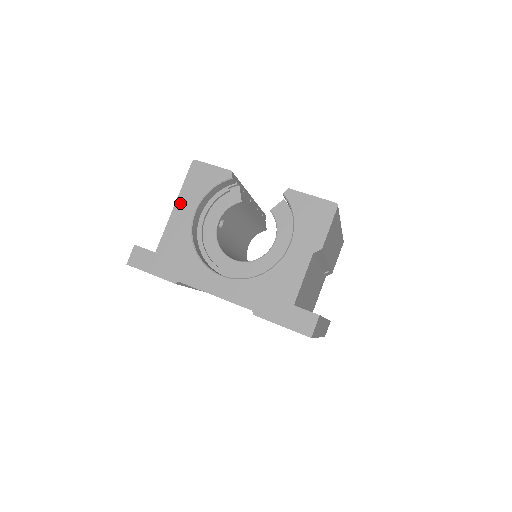
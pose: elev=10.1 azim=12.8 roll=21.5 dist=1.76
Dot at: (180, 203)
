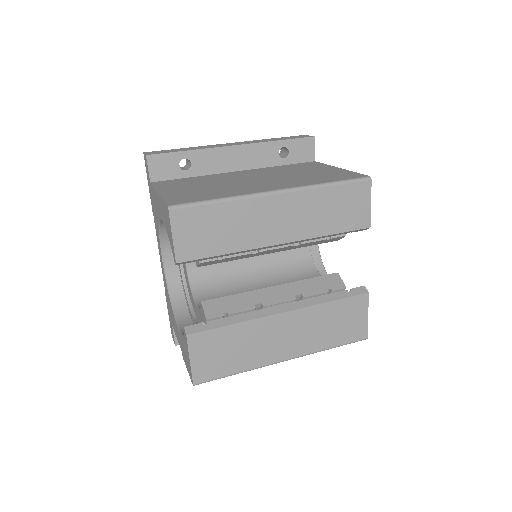
Dot at: (159, 200)
